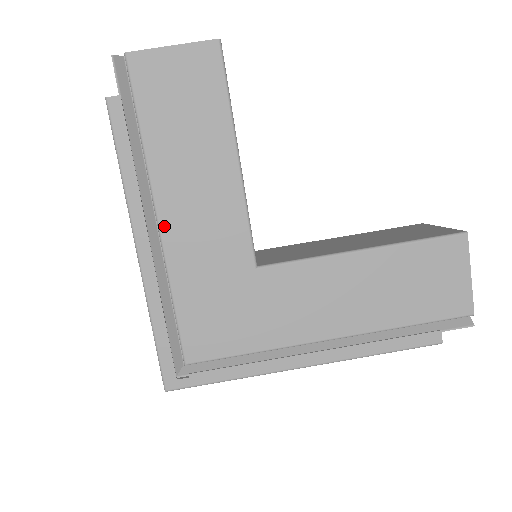
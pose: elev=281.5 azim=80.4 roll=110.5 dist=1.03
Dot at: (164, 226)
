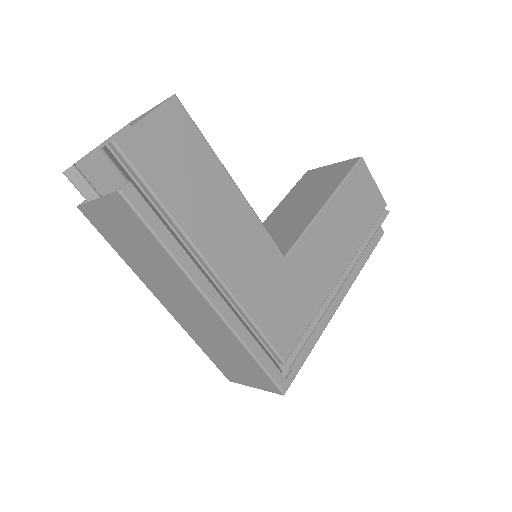
Dot at: (219, 270)
